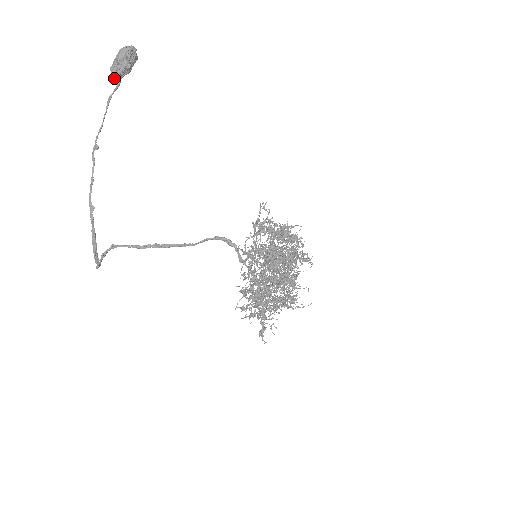
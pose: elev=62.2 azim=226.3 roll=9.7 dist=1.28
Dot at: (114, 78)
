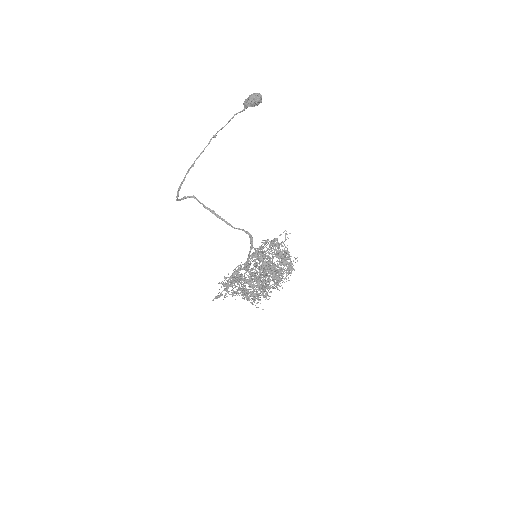
Dot at: (244, 106)
